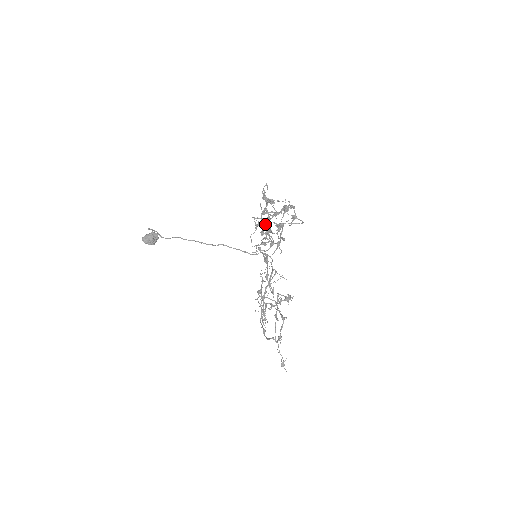
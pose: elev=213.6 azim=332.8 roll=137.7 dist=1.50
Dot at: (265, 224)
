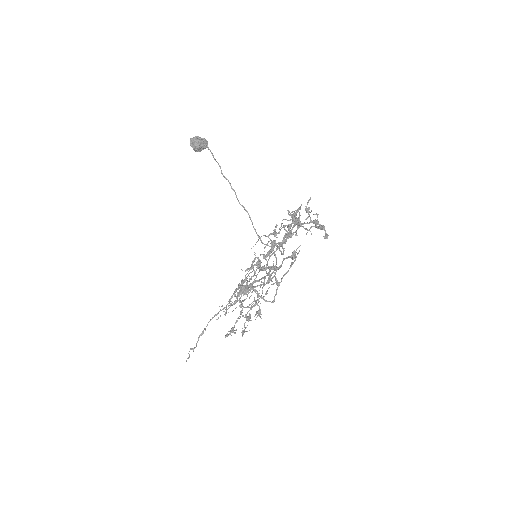
Dot at: (272, 245)
